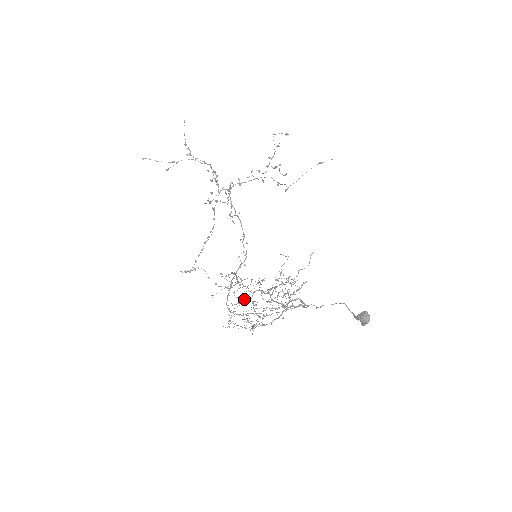
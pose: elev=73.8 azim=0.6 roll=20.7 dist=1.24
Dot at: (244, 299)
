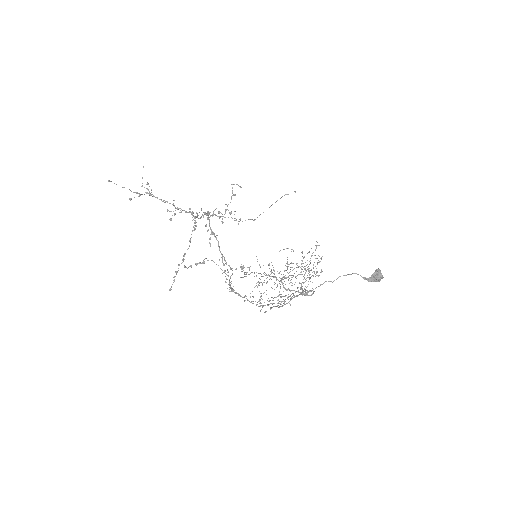
Dot at: (269, 279)
